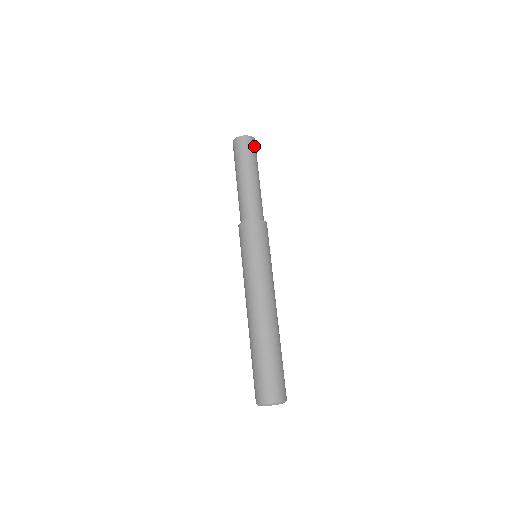
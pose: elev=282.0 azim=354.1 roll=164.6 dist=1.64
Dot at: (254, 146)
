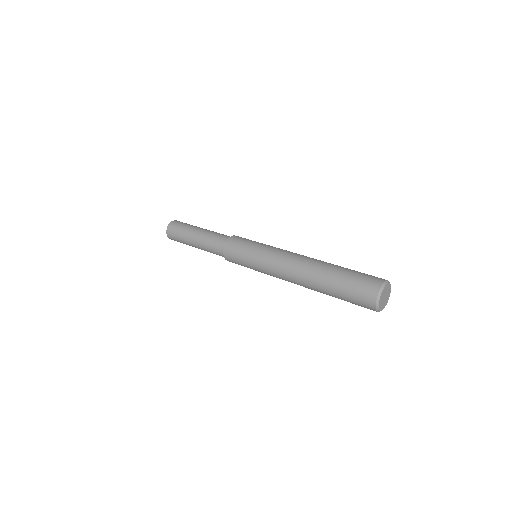
Dot at: (181, 222)
